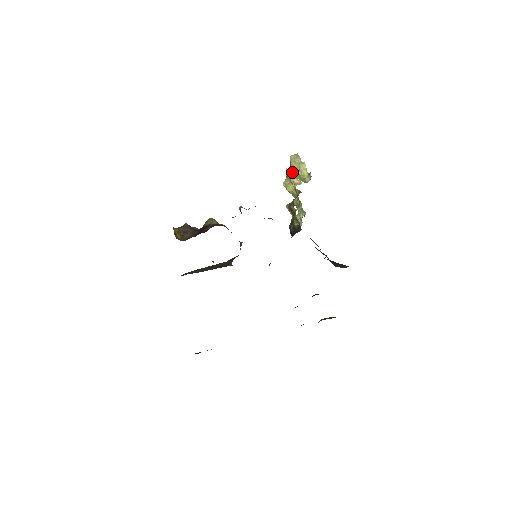
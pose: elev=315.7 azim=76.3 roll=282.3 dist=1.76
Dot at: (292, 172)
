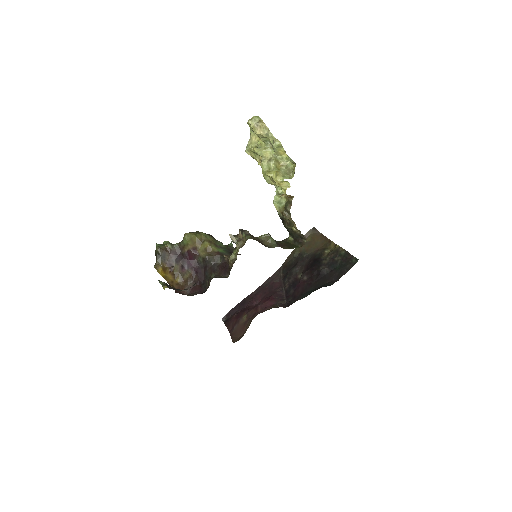
Dot at: (264, 153)
